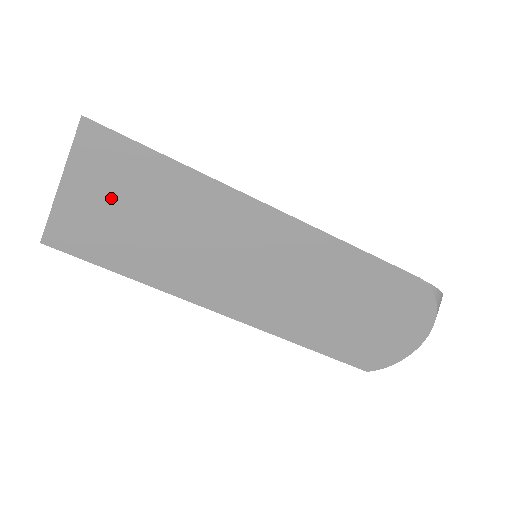
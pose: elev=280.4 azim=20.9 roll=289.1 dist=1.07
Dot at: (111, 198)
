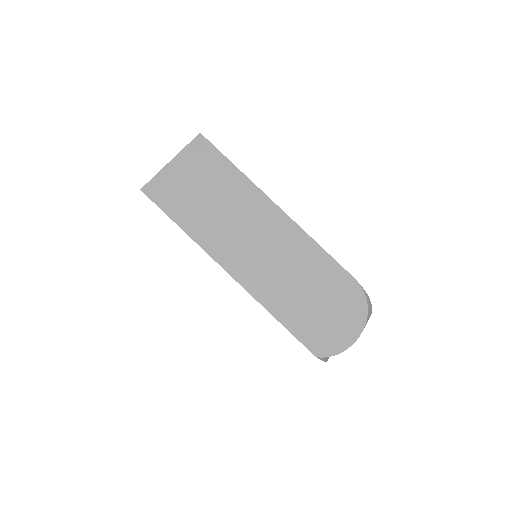
Dot at: (194, 176)
